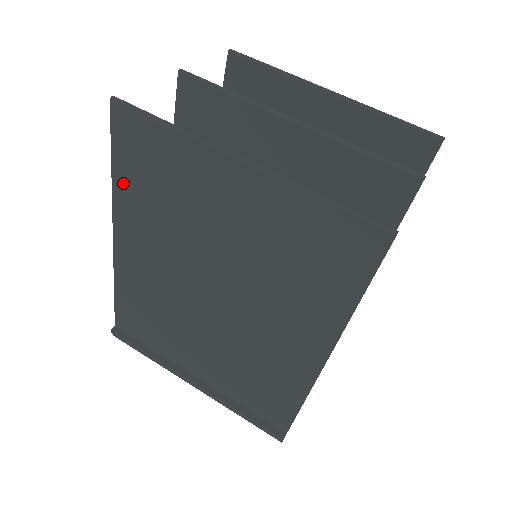
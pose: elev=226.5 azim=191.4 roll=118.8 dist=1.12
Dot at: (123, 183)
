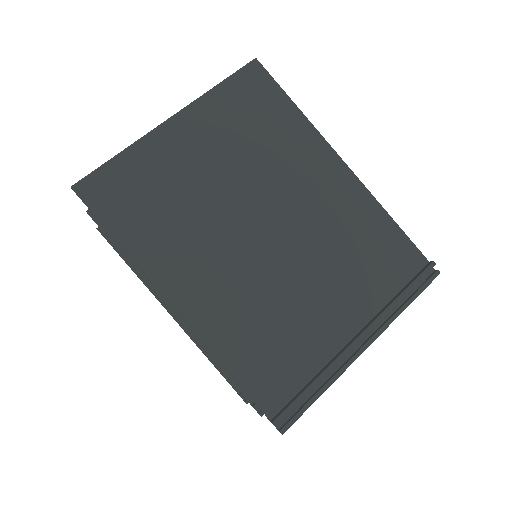
Dot at: (132, 238)
